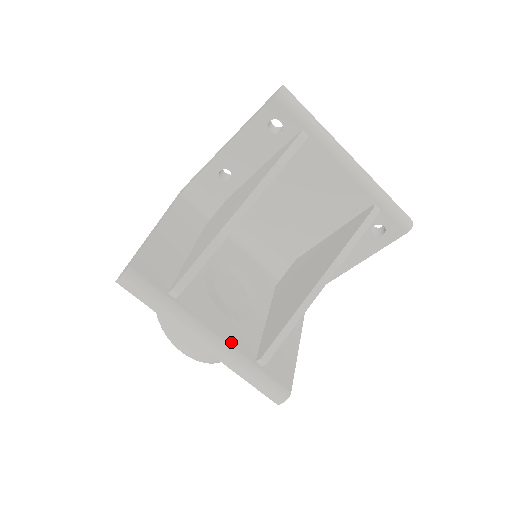
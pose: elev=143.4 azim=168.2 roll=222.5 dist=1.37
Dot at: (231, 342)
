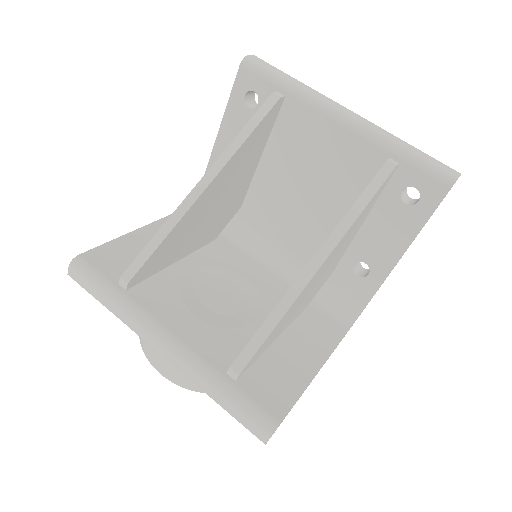
Dot at: (193, 345)
